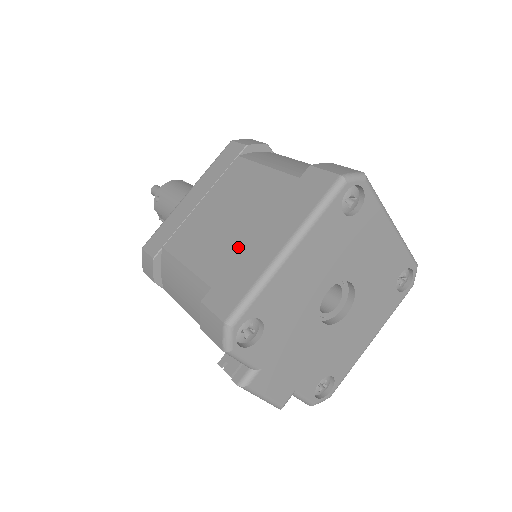
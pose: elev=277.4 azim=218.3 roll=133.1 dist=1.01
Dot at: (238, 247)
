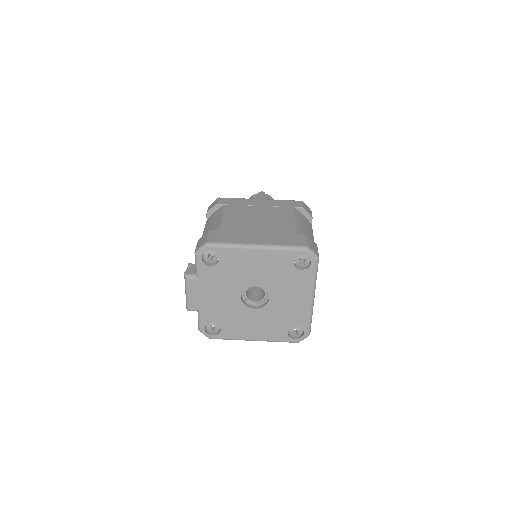
Dot at: (246, 230)
